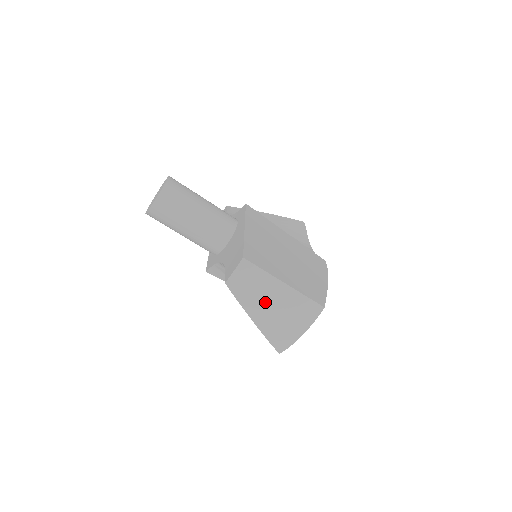
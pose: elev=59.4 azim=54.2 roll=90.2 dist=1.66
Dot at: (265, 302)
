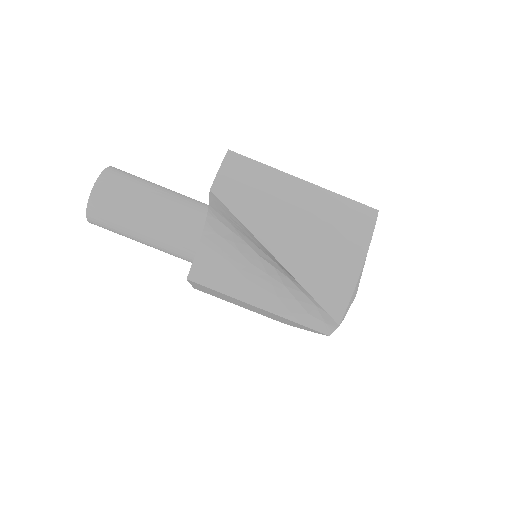
Dot at: (282, 212)
